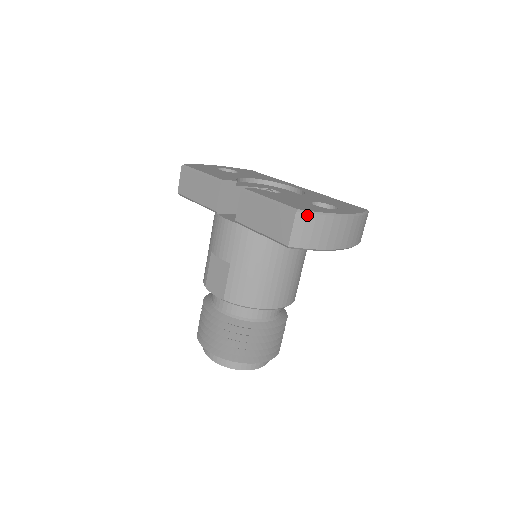
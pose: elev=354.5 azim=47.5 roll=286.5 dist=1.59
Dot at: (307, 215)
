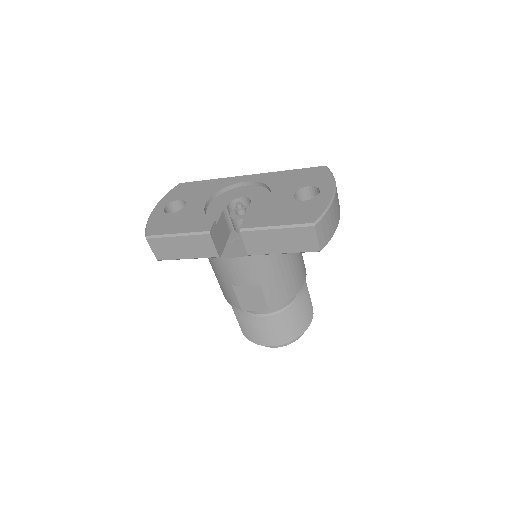
Dot at: (321, 221)
